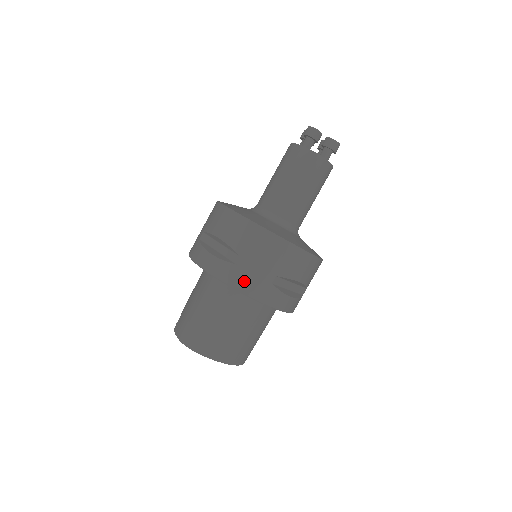
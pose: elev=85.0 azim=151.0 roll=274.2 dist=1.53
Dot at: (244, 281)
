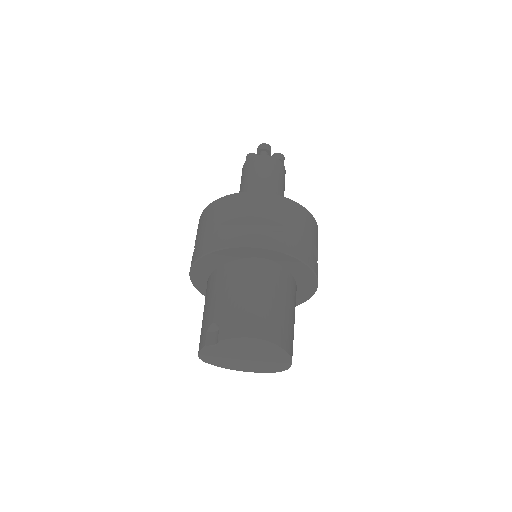
Dot at: (295, 246)
